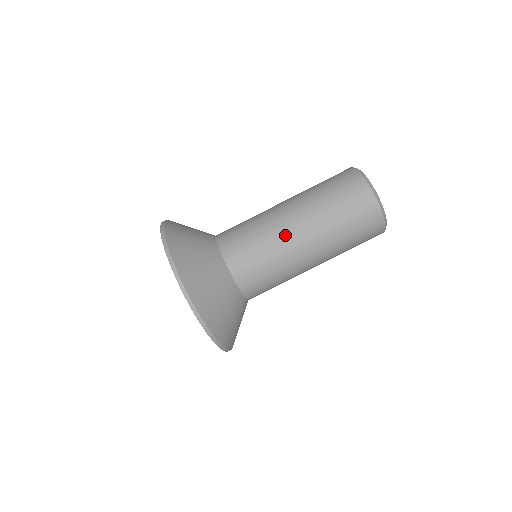
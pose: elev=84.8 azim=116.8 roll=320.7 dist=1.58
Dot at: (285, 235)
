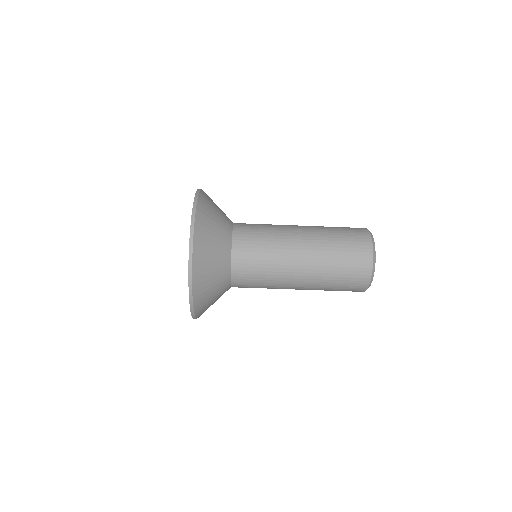
Dot at: (289, 239)
